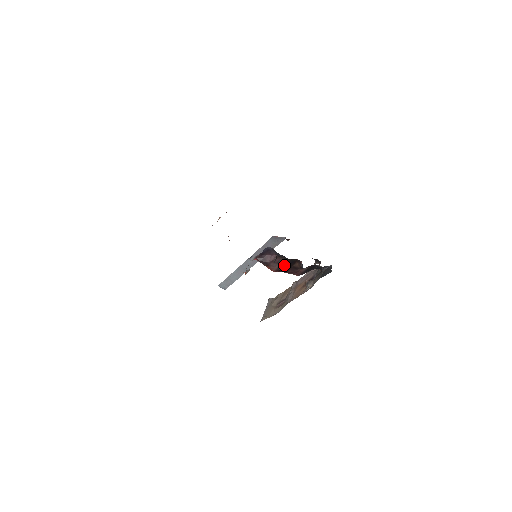
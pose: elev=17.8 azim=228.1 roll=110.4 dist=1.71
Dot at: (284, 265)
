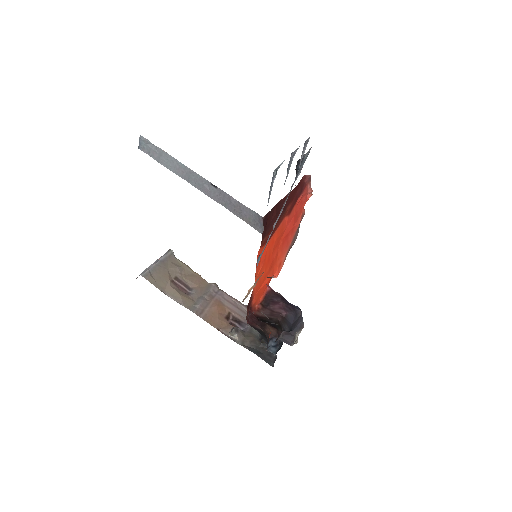
Dot at: (268, 320)
